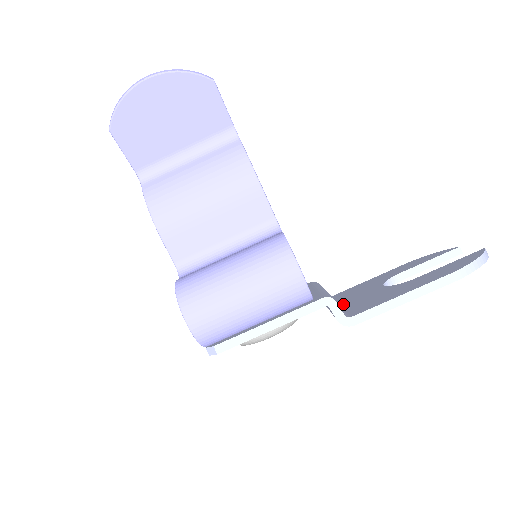
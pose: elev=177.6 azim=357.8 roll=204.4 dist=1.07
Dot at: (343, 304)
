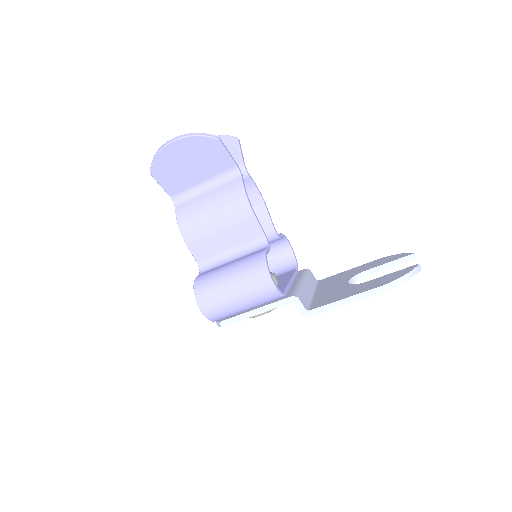
Dot at: (317, 294)
